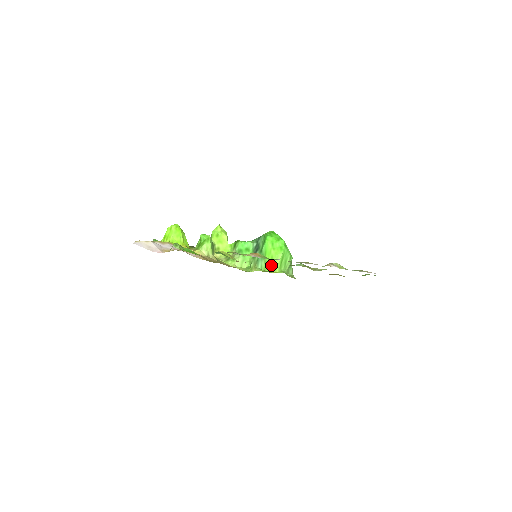
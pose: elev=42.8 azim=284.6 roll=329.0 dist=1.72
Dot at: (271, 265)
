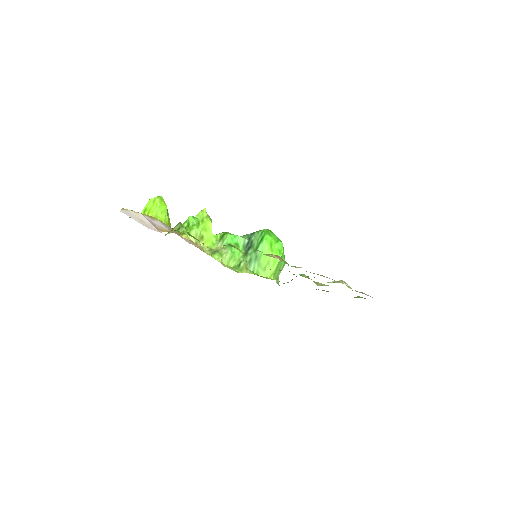
Dot at: (266, 269)
